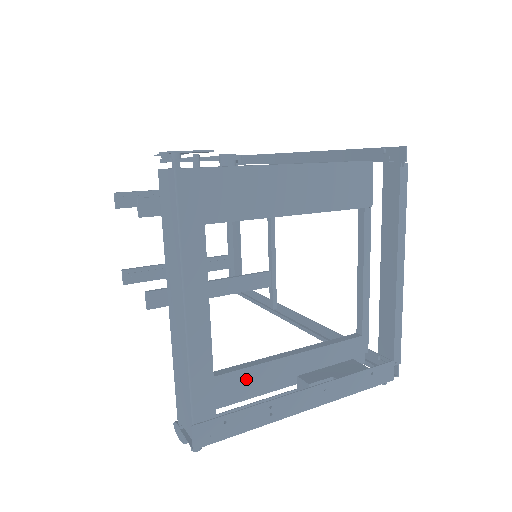
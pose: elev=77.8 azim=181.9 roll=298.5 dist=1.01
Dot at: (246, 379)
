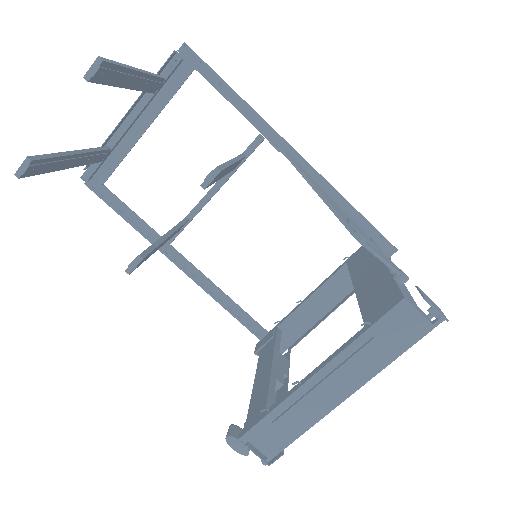
Dot at: occluded
